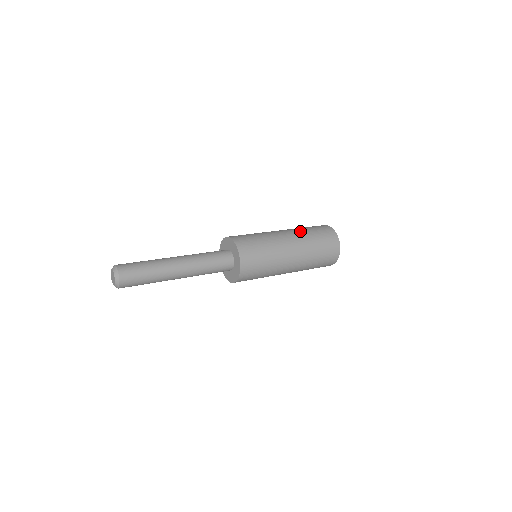
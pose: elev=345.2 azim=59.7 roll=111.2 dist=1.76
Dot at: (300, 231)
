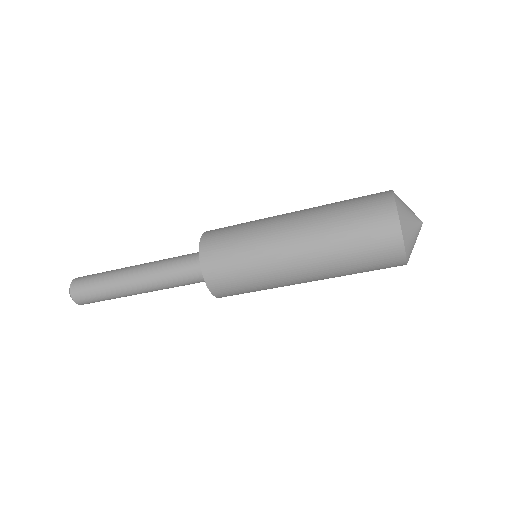
Dot at: (321, 206)
